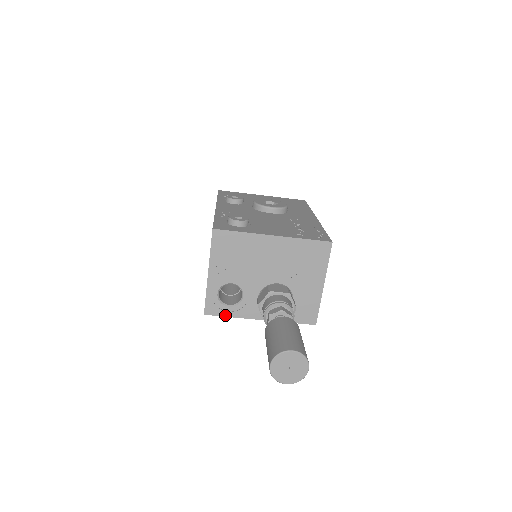
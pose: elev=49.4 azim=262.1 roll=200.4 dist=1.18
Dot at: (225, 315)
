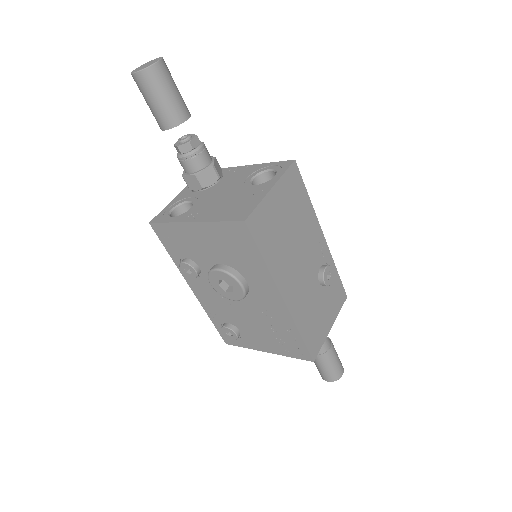
Dot at: occluded
